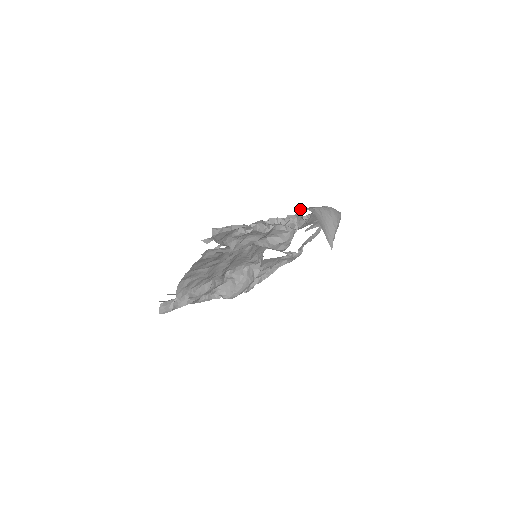
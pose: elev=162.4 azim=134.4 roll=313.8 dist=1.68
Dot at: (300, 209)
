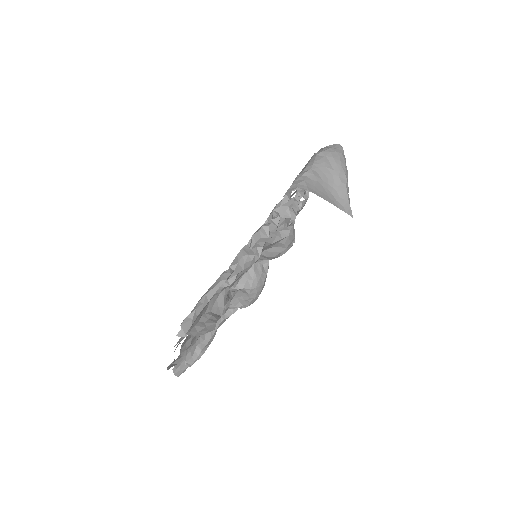
Dot at: (287, 193)
